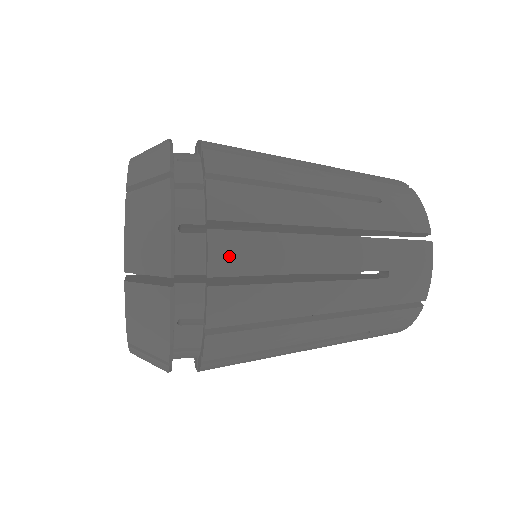
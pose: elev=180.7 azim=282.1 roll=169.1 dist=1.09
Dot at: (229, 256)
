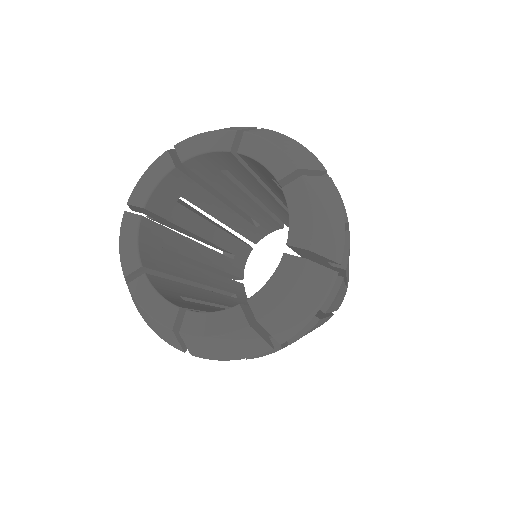
Dot at: occluded
